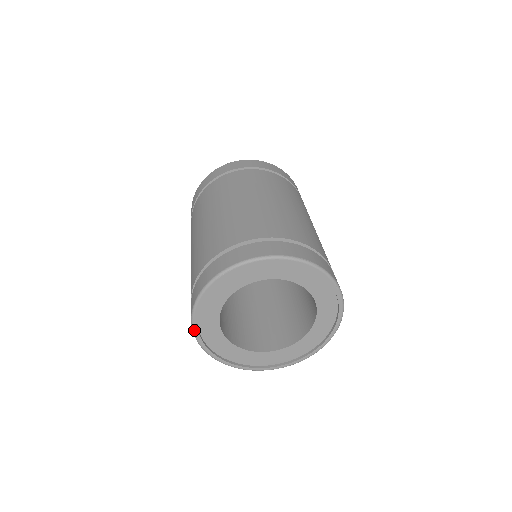
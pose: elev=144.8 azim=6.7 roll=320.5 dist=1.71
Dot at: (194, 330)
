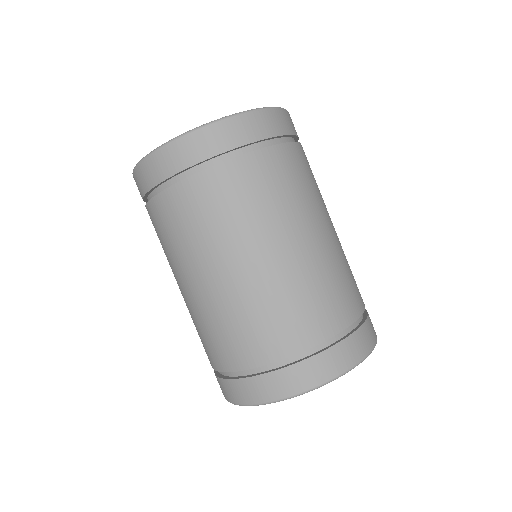
Dot at: occluded
